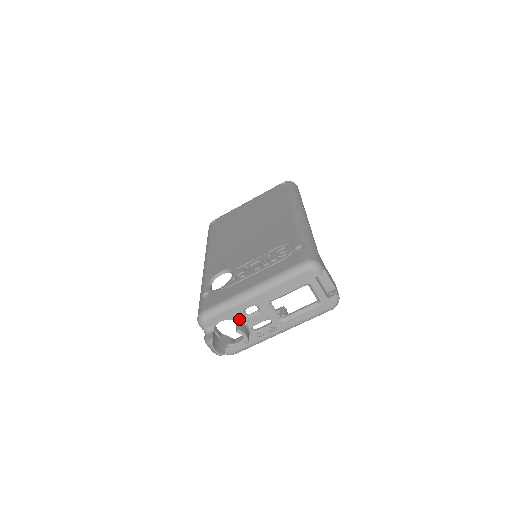
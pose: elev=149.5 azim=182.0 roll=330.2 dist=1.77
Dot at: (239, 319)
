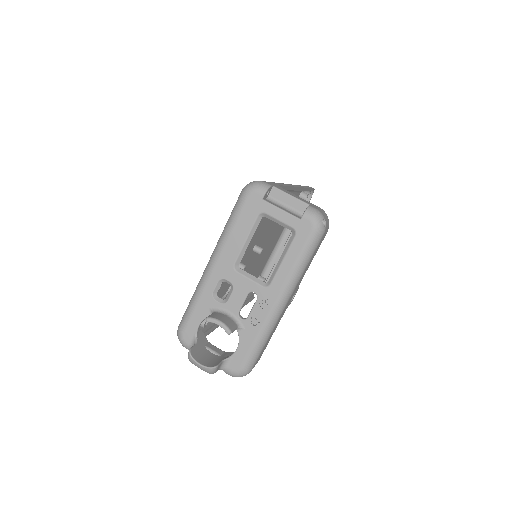
Dot at: (215, 310)
